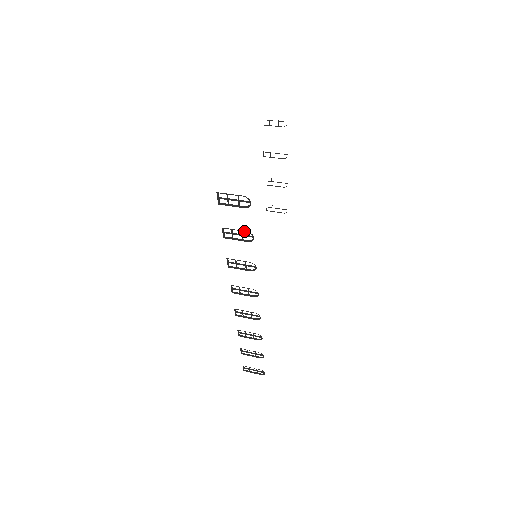
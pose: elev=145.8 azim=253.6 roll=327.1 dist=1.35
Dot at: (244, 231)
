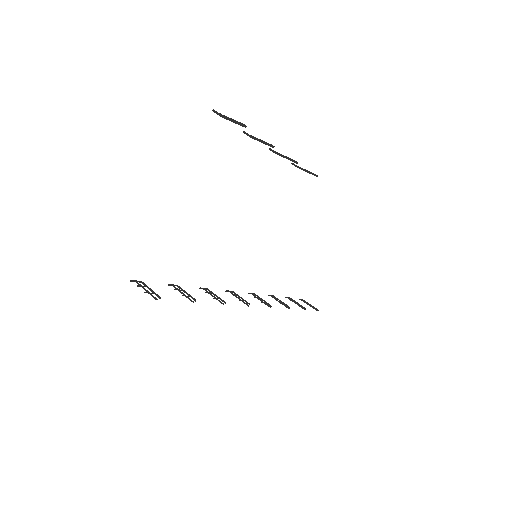
Dot at: occluded
